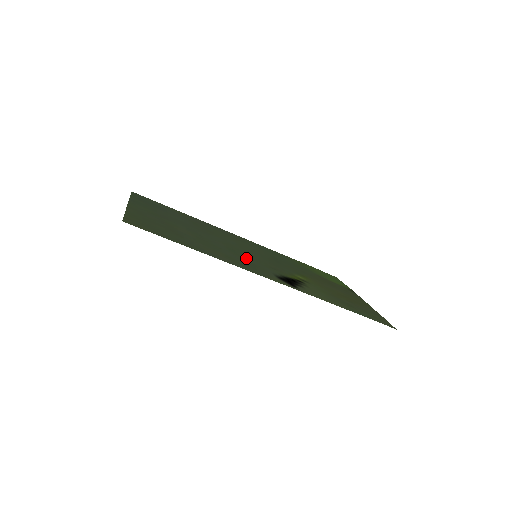
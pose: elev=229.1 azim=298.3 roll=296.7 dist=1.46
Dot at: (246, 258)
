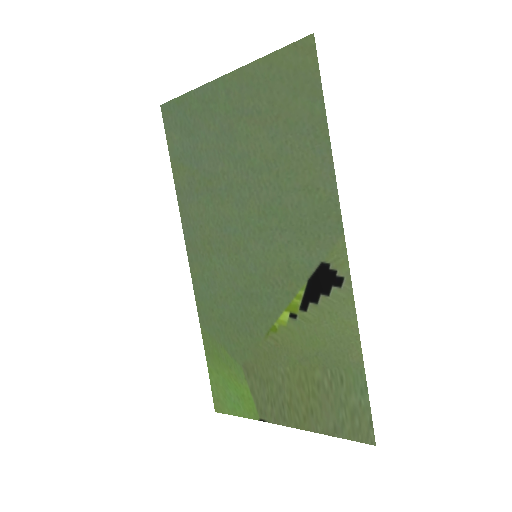
Dot at: (284, 228)
